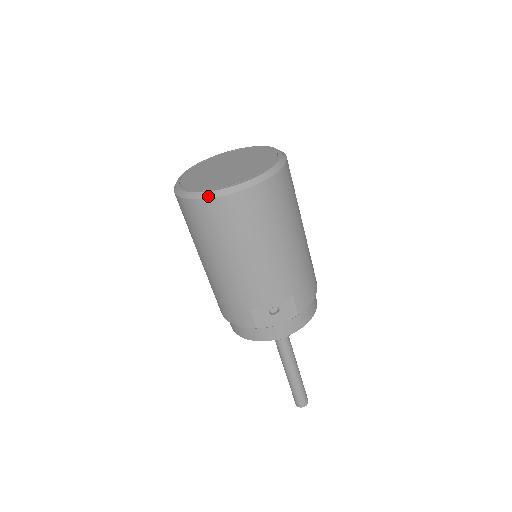
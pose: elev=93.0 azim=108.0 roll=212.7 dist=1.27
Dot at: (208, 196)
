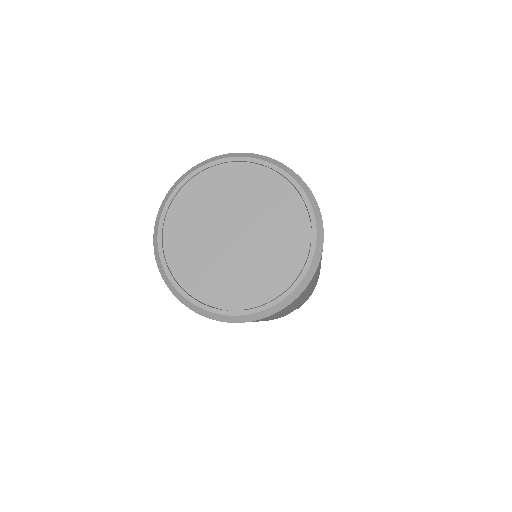
Dot at: (216, 318)
